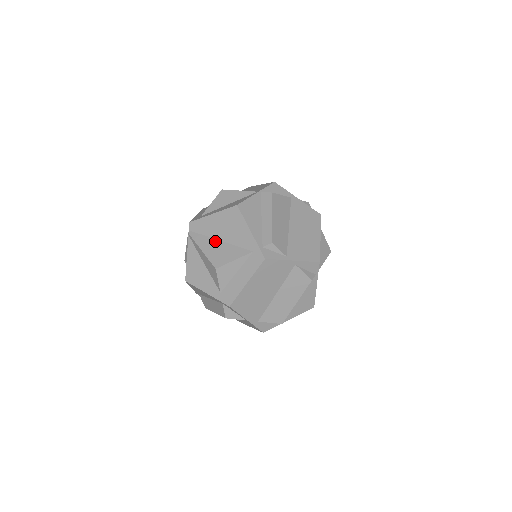
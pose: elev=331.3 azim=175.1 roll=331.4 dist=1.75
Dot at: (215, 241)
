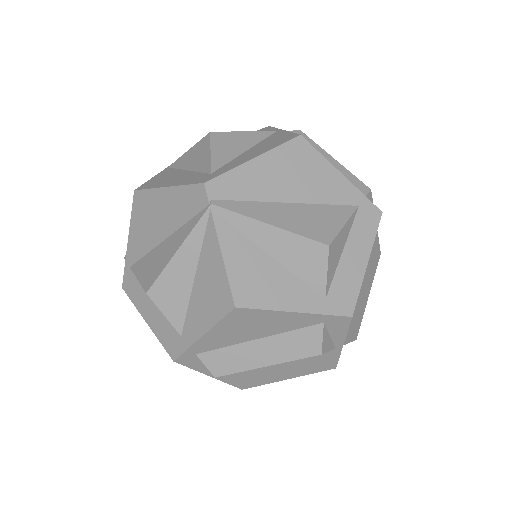
Dot at: (282, 205)
